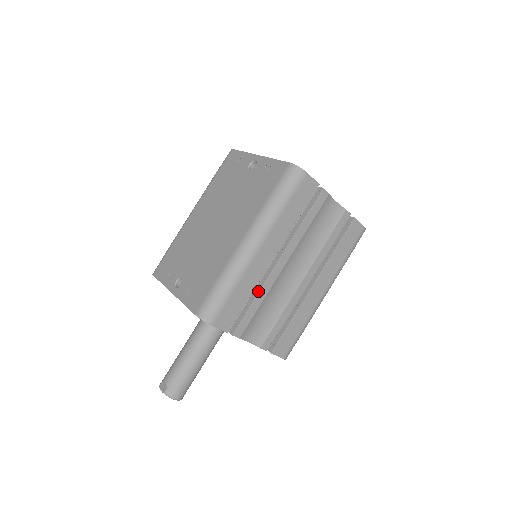
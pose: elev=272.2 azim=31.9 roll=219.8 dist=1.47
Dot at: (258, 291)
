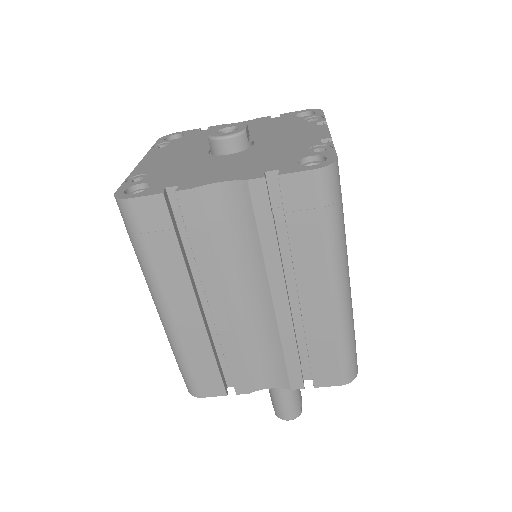
Dot at: (221, 346)
